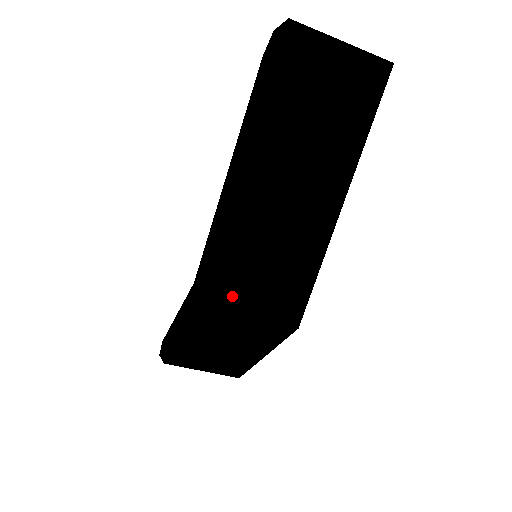
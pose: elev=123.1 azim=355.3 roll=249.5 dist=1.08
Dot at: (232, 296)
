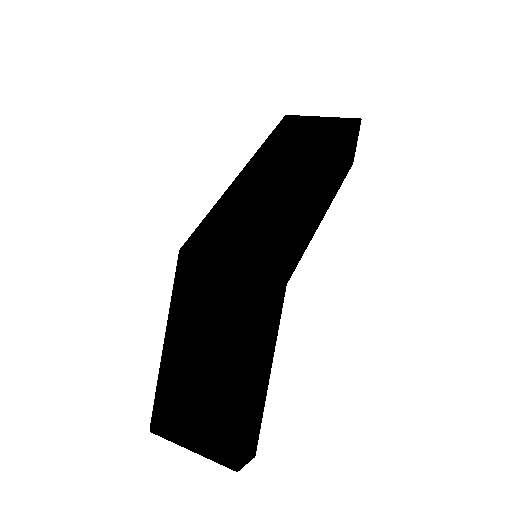
Dot at: (211, 243)
